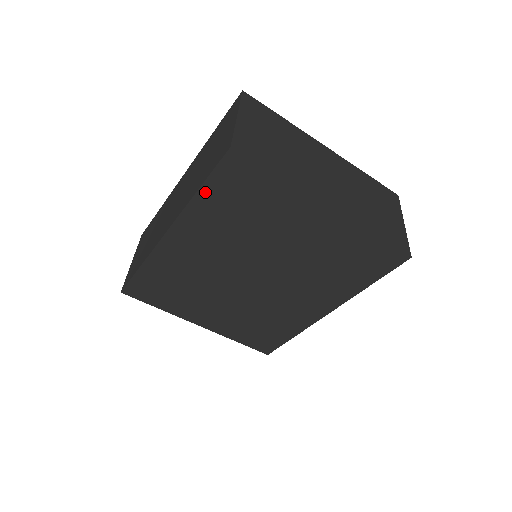
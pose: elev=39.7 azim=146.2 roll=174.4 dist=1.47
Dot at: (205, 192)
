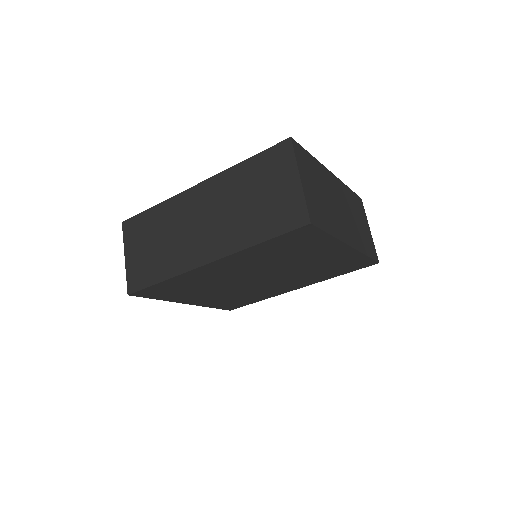
Dot at: (266, 244)
